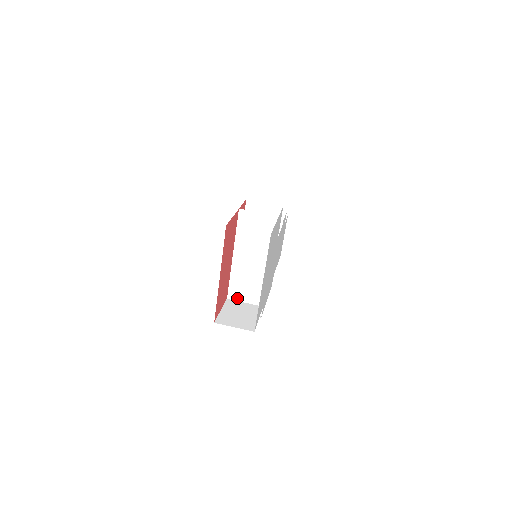
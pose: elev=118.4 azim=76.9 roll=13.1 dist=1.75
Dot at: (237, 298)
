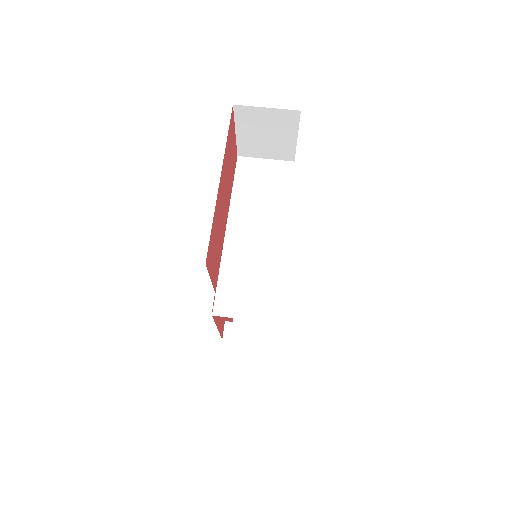
Dot at: (233, 292)
